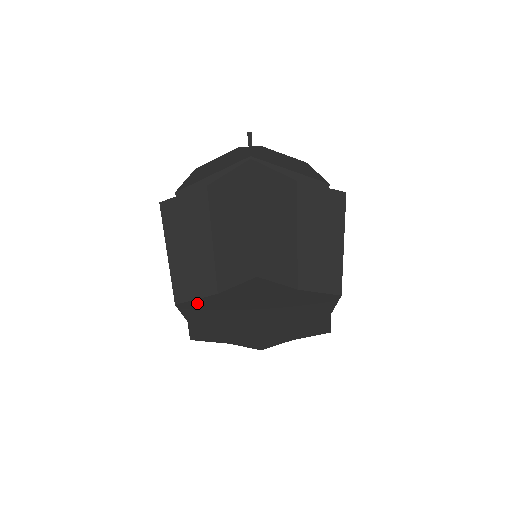
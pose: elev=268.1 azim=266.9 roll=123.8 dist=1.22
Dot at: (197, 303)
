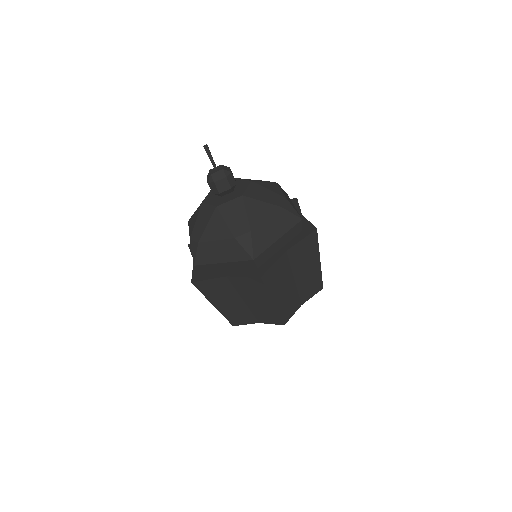
Dot at: occluded
